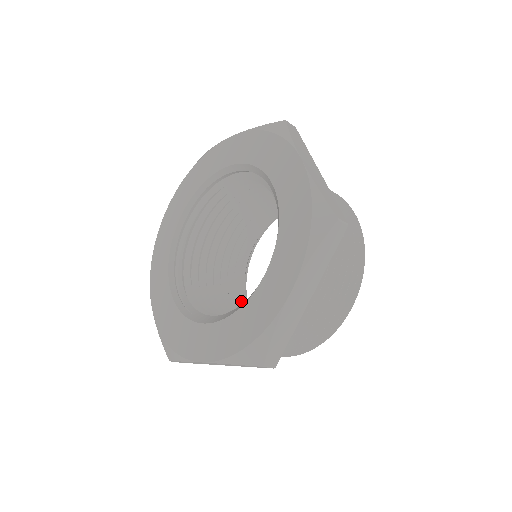
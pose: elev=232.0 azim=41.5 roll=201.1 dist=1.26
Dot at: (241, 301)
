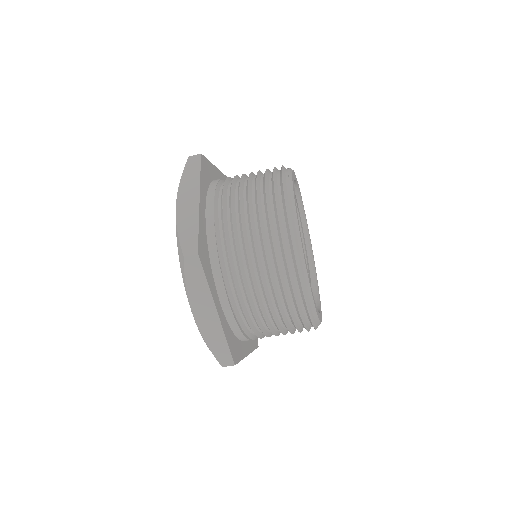
Dot at: occluded
